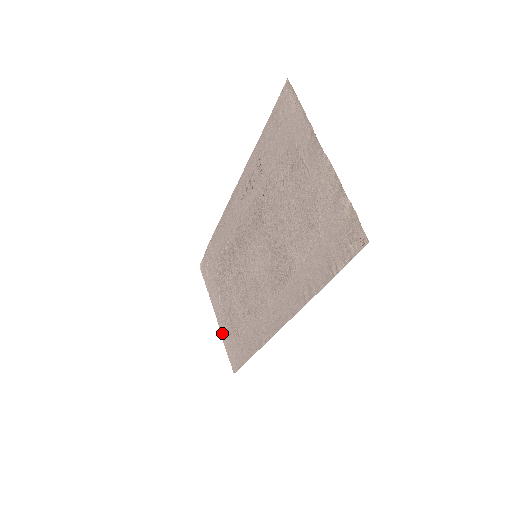
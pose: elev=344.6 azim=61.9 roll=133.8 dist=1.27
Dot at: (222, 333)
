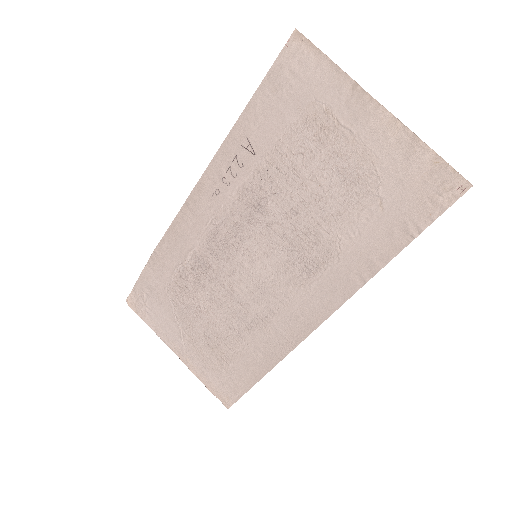
Dot at: (194, 370)
